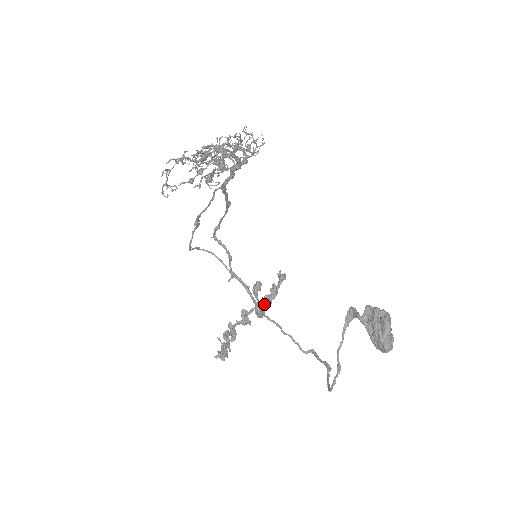
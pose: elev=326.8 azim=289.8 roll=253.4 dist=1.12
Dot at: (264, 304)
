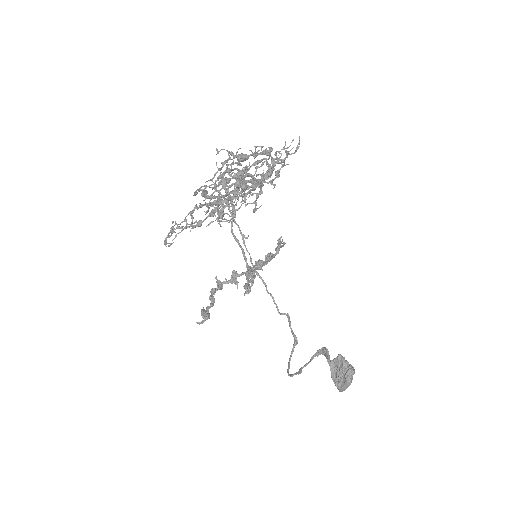
Dot at: (256, 266)
